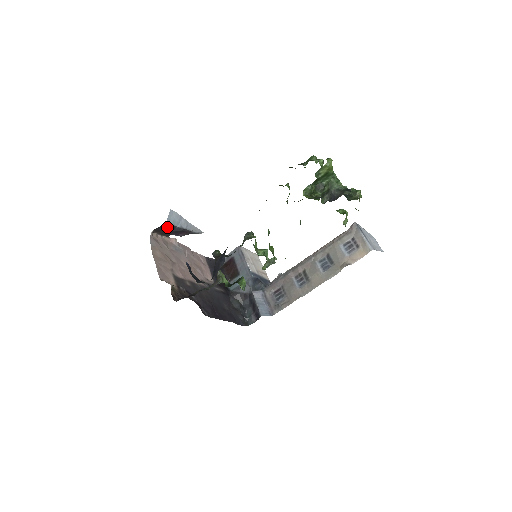
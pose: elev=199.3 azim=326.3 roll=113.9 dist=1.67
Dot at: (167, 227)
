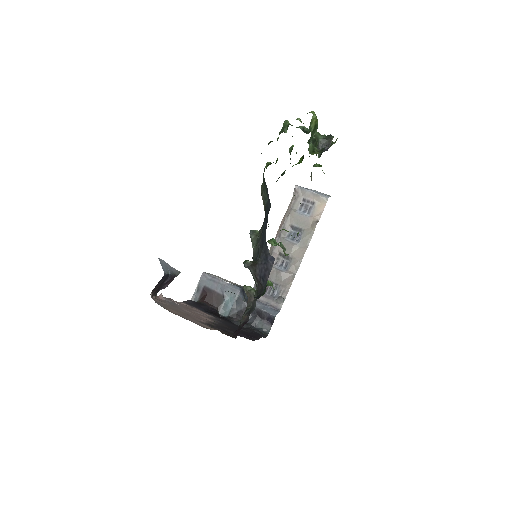
Dot at: (164, 279)
